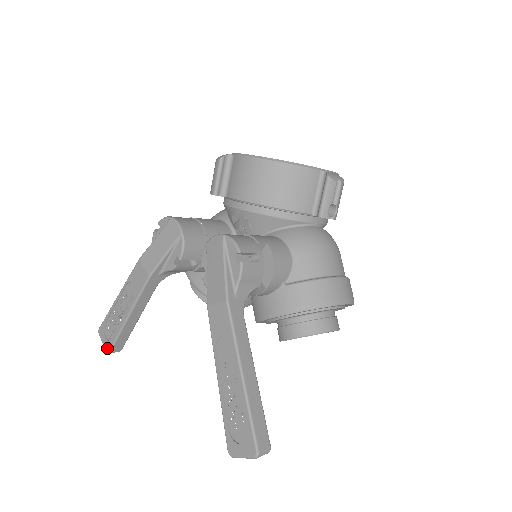
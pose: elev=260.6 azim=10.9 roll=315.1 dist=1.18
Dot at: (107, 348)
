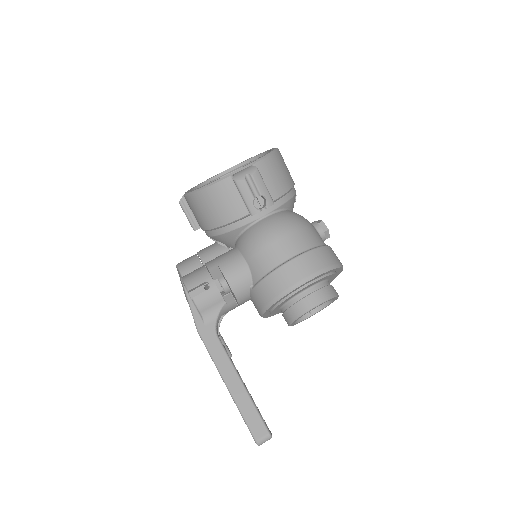
Dot at: occluded
